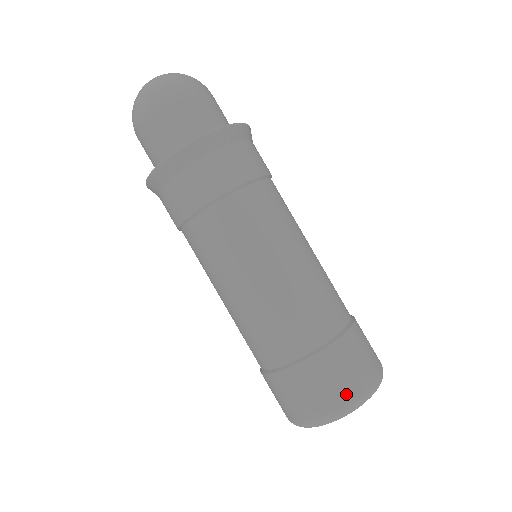
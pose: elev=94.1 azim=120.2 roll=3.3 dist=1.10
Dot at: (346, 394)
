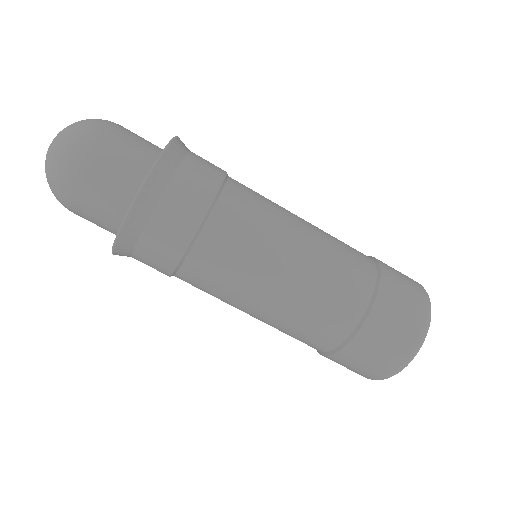
Dot at: (417, 286)
